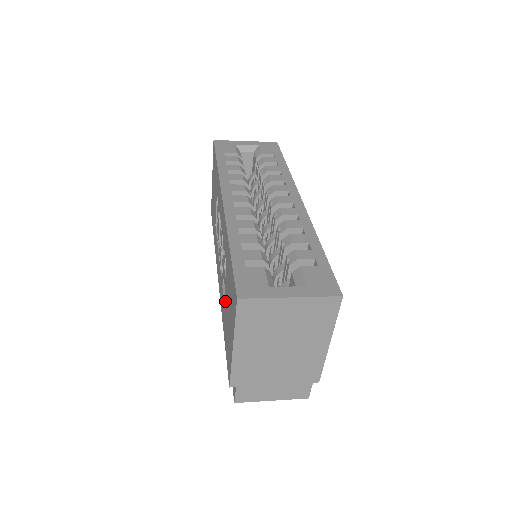
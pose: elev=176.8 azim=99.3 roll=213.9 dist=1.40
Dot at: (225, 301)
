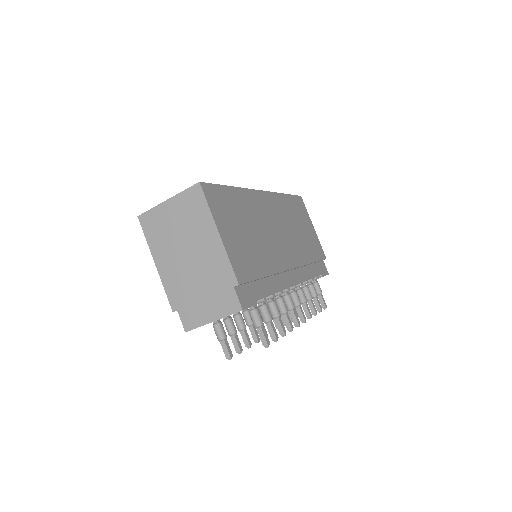
Dot at: occluded
